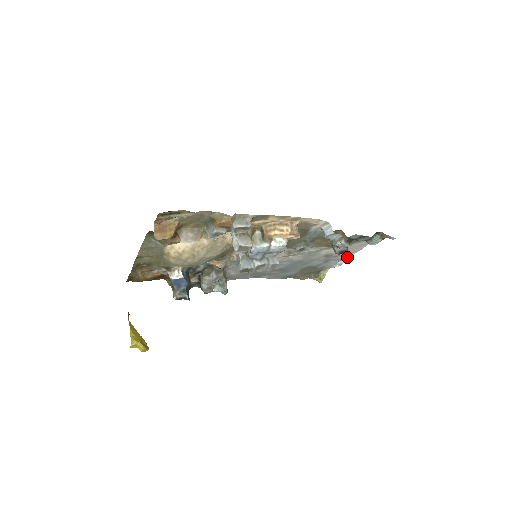
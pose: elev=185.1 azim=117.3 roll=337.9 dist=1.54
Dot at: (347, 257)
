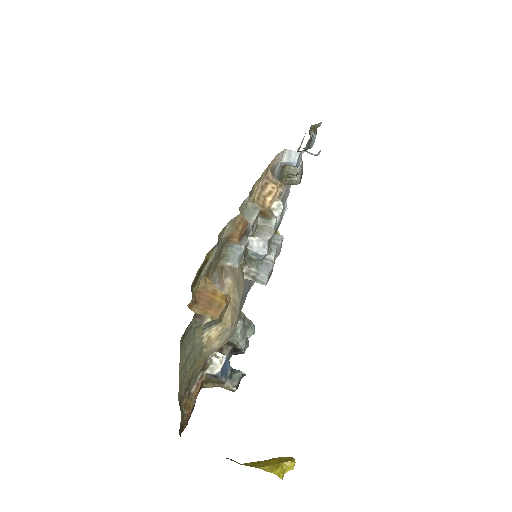
Dot at: (288, 191)
